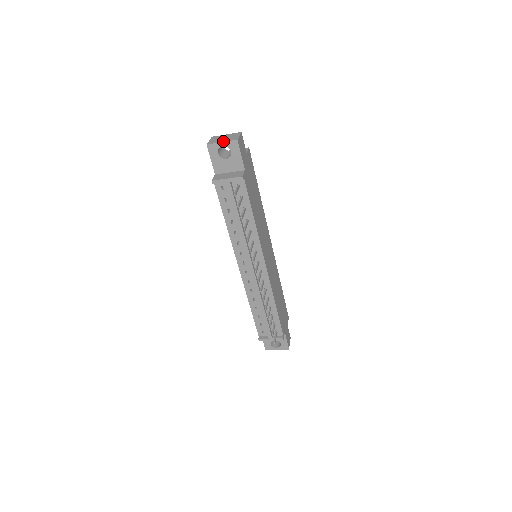
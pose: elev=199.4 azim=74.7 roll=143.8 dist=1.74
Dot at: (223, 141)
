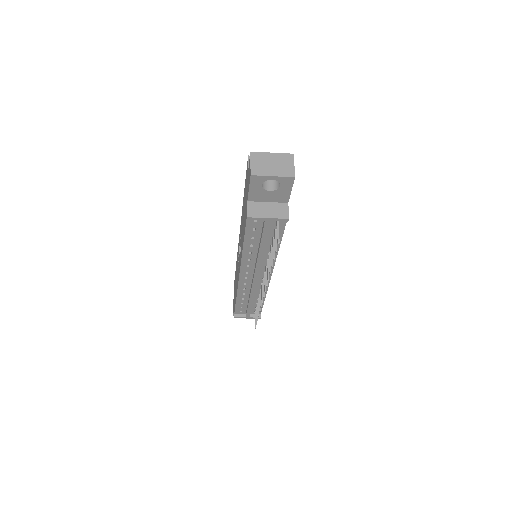
Dot at: (275, 174)
